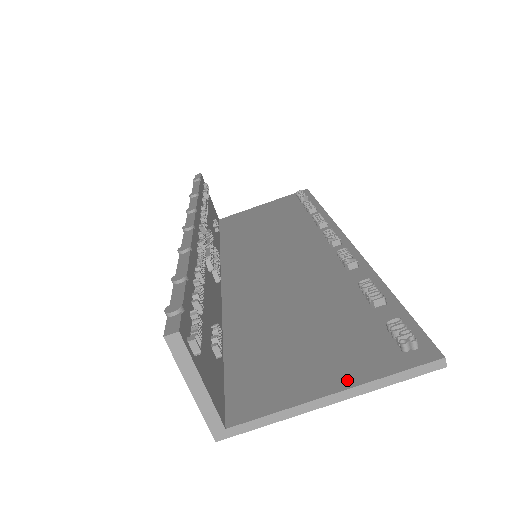
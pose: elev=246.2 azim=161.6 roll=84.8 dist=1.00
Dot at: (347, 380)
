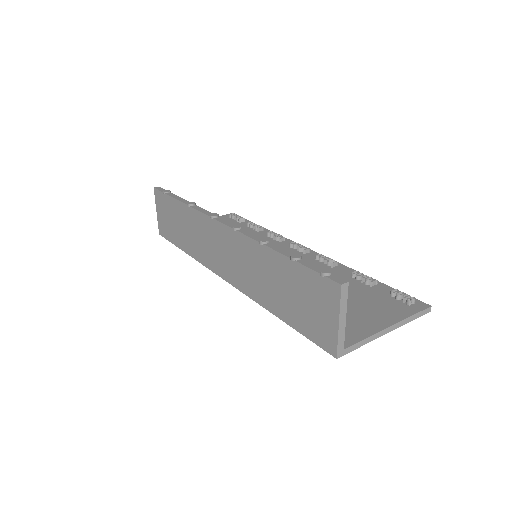
Dot at: (392, 320)
